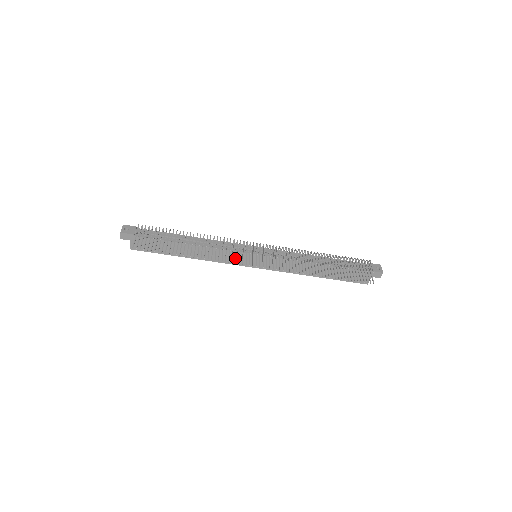
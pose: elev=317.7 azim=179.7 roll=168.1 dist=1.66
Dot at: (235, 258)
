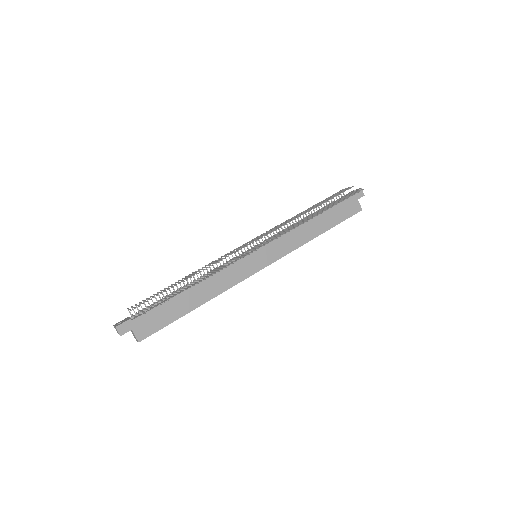
Dot at: (240, 270)
